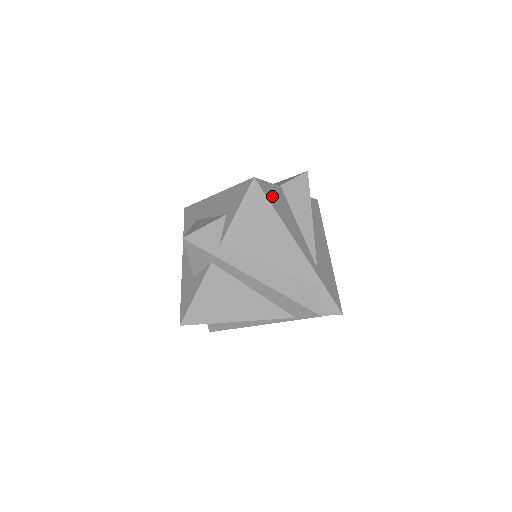
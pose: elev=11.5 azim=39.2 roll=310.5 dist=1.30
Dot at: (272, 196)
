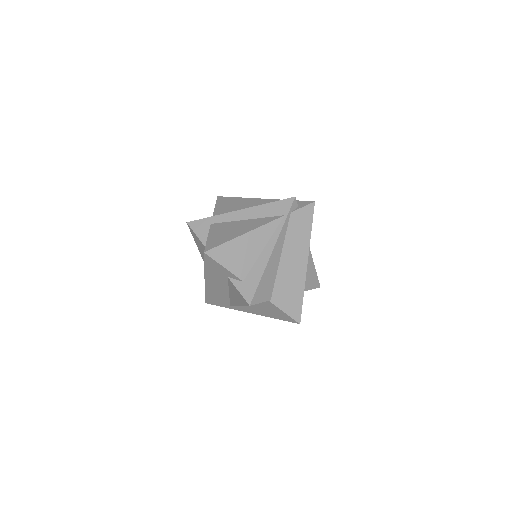
Dot at: occluded
